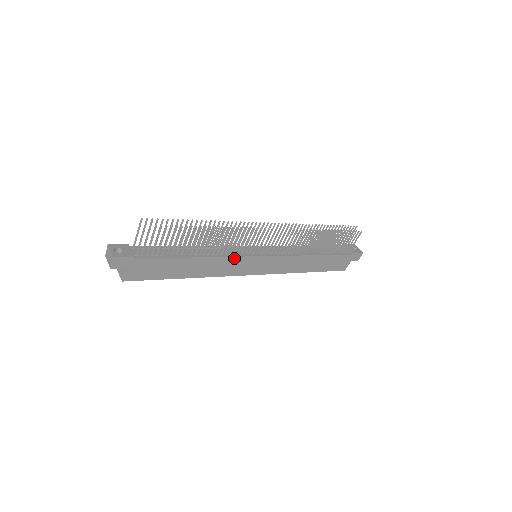
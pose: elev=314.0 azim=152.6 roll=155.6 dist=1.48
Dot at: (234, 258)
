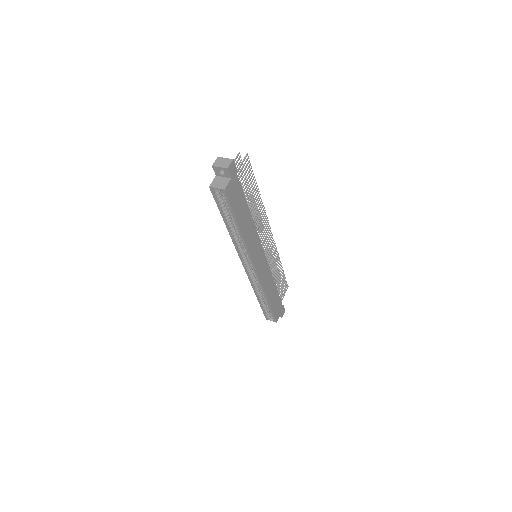
Dot at: (258, 238)
